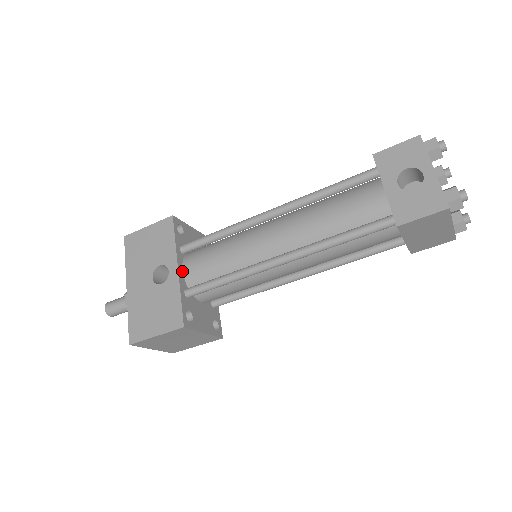
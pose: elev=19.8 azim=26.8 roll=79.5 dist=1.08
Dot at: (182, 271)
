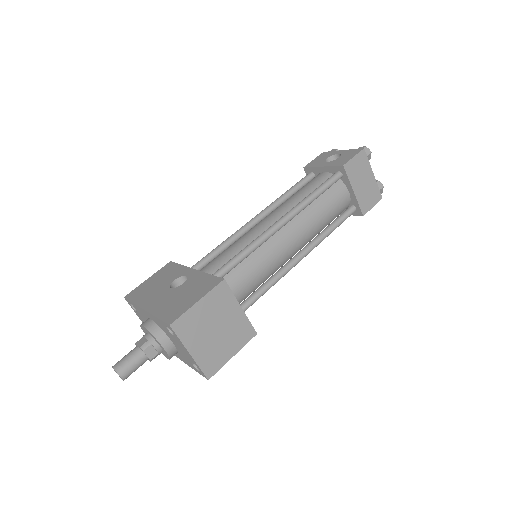
Dot at: occluded
